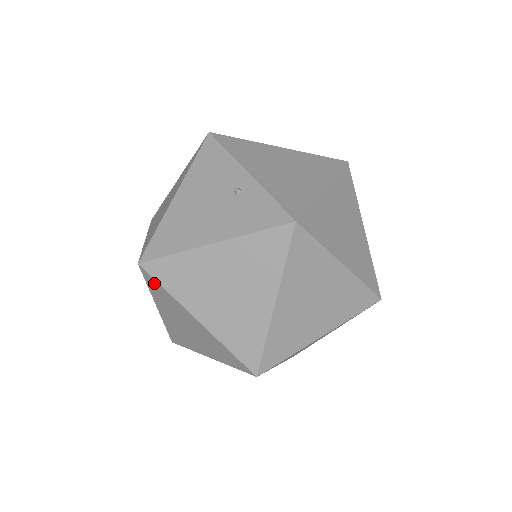
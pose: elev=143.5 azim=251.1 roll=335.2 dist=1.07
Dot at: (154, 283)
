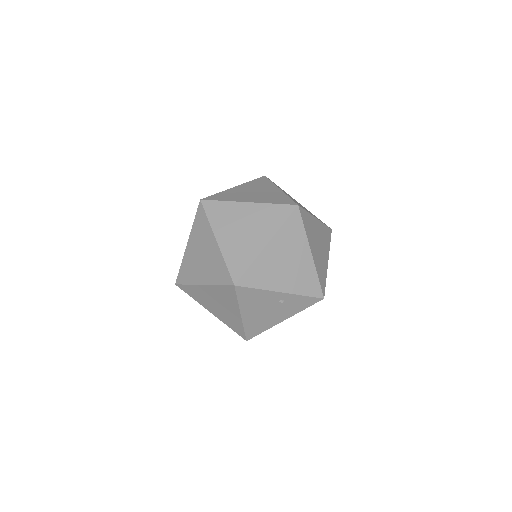
Dot at: occluded
